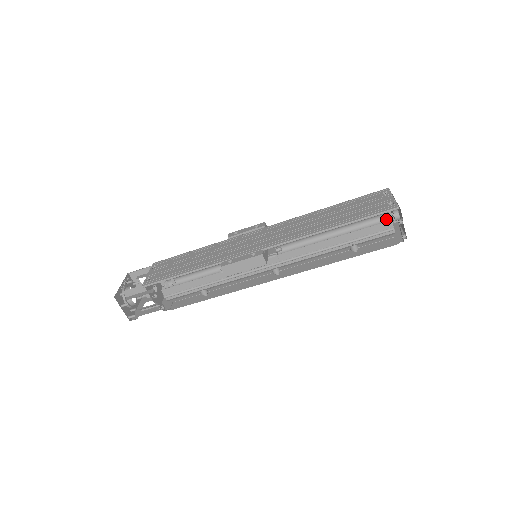
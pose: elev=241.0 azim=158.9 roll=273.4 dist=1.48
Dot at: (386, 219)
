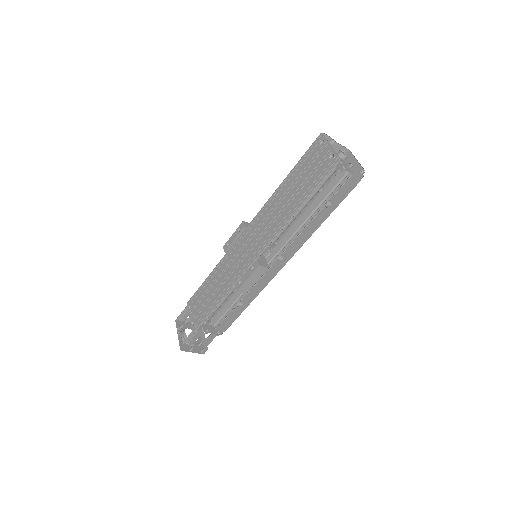
Dot at: occluded
